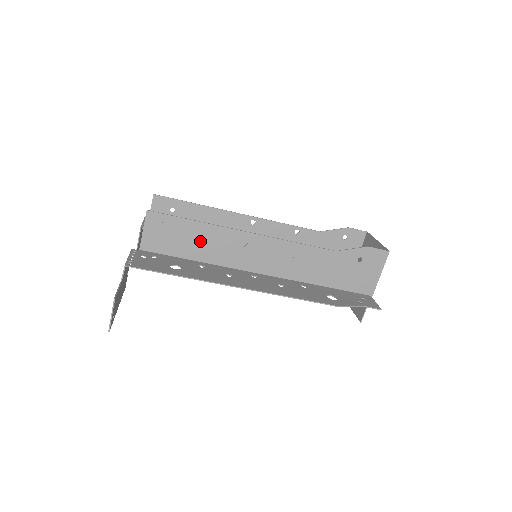
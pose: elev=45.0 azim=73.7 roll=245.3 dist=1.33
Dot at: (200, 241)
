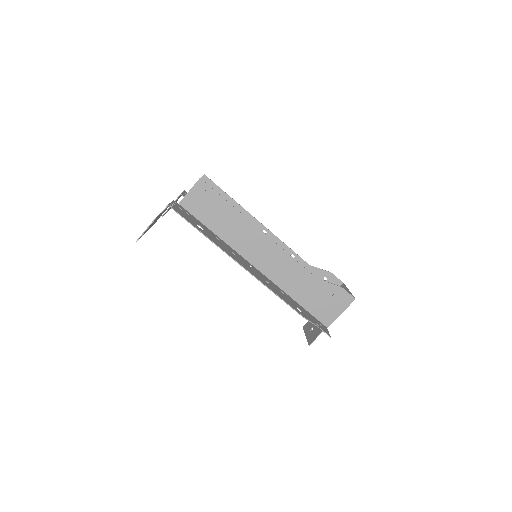
Dot at: (225, 220)
